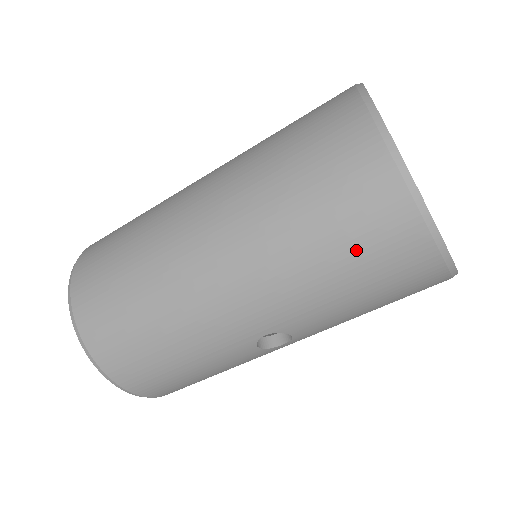
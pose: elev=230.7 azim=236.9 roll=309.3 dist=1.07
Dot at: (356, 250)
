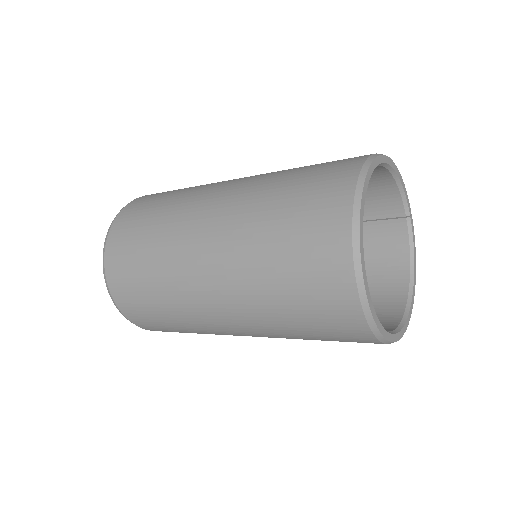
Dot at: (318, 327)
